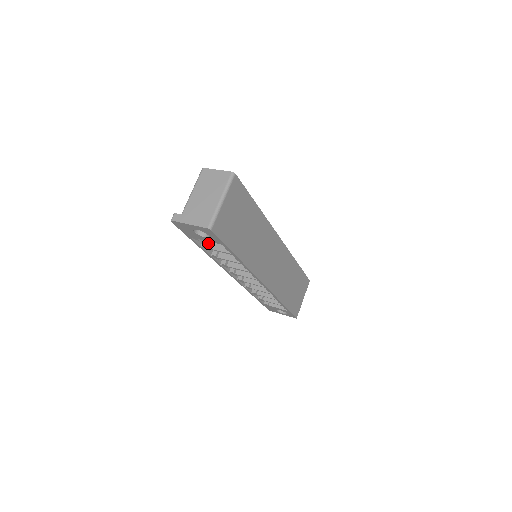
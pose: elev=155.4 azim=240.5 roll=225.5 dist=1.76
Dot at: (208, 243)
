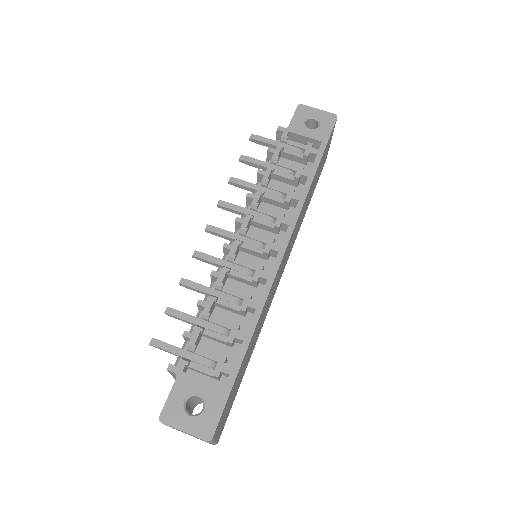
Dot at: occluded
